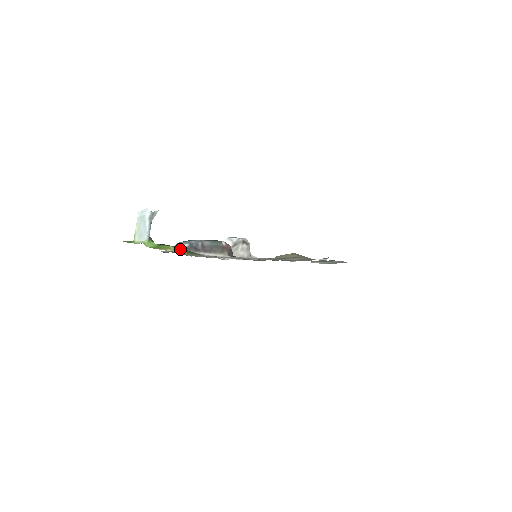
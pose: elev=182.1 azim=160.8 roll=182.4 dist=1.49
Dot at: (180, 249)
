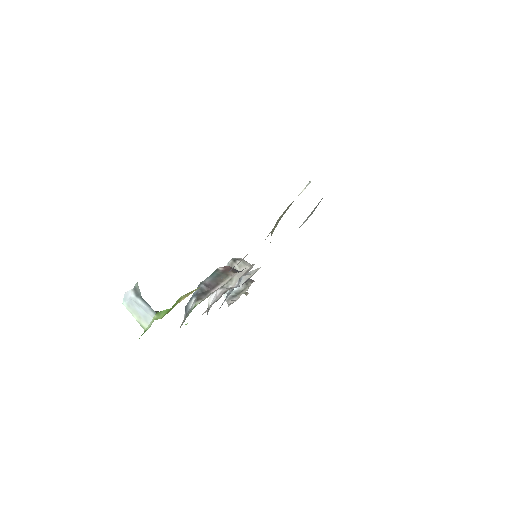
Dot at: occluded
